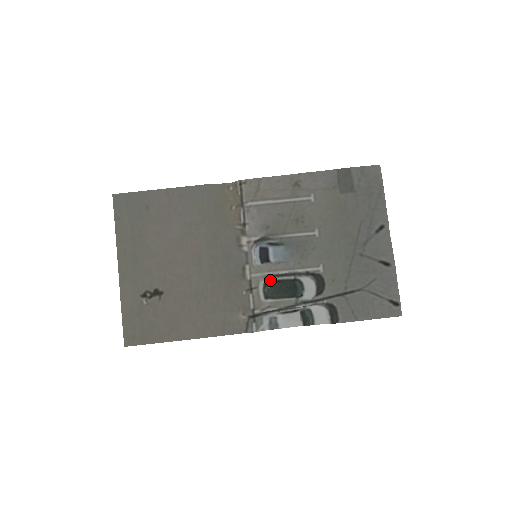
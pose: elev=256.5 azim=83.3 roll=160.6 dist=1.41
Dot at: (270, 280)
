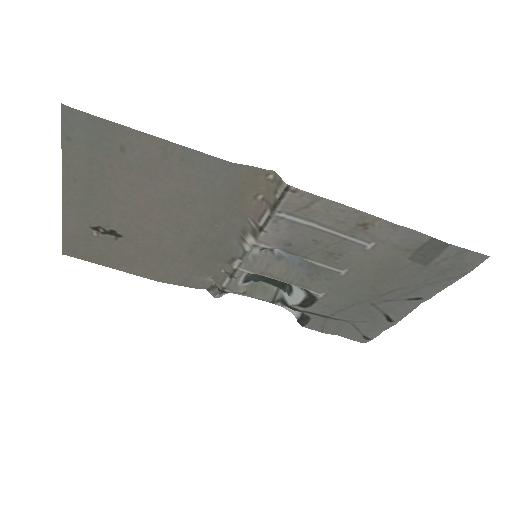
Dot at: occluded
